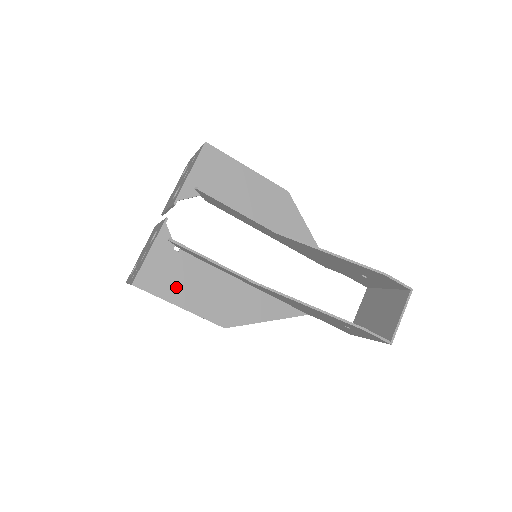
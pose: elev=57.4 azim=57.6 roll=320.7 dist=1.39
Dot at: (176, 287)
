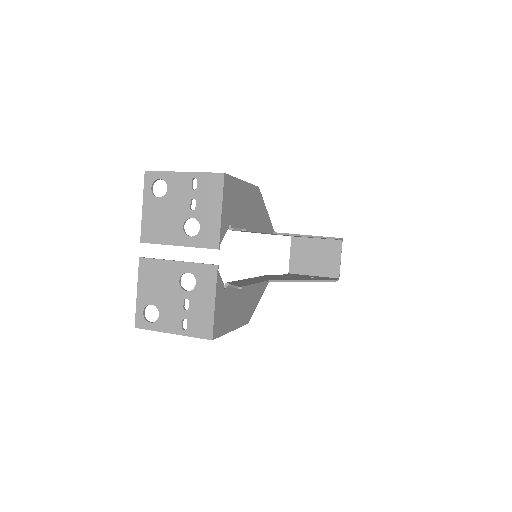
Dot at: (229, 318)
